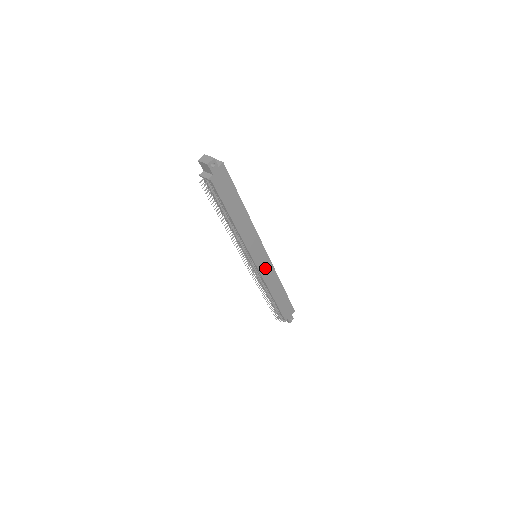
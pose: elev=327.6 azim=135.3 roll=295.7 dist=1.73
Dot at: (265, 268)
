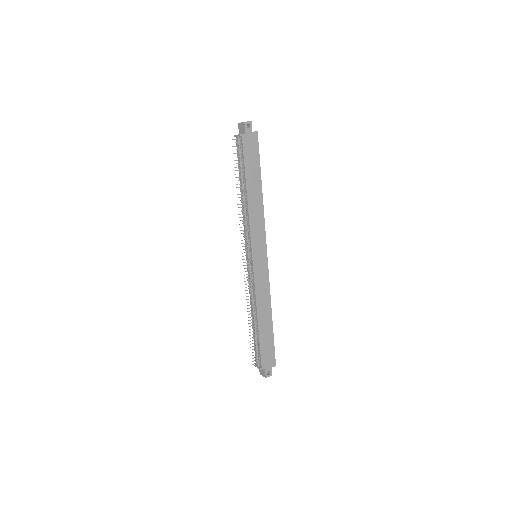
Dot at: (260, 274)
